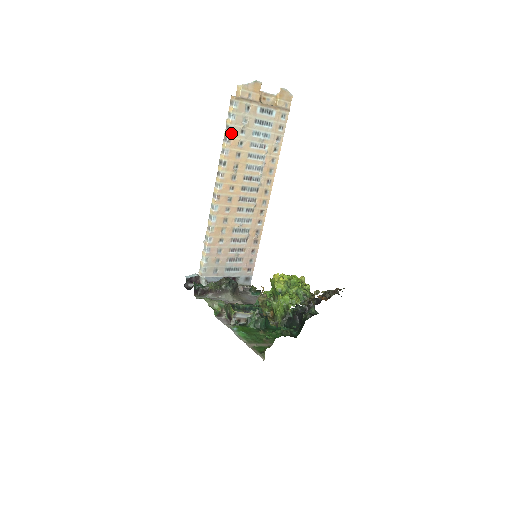
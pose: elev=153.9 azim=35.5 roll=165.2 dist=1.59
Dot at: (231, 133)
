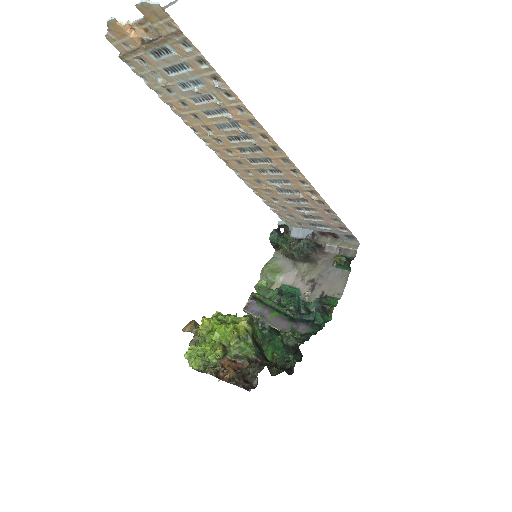
Dot at: (163, 97)
